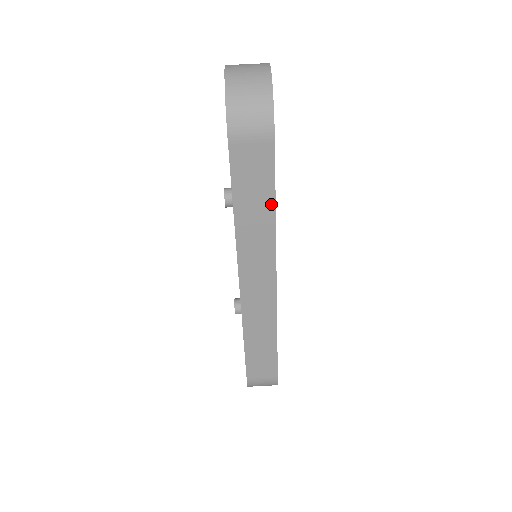
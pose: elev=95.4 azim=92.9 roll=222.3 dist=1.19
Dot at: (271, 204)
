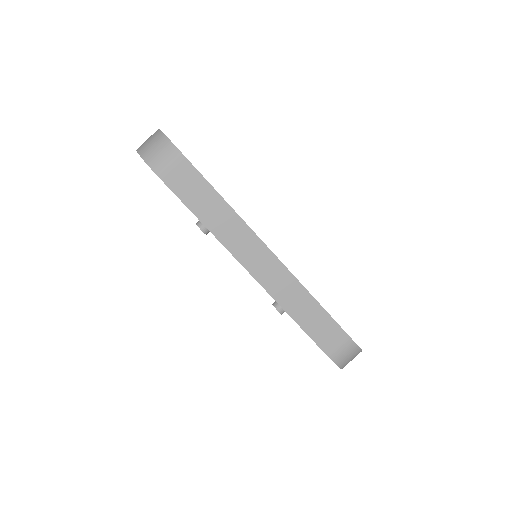
Dot at: (218, 198)
